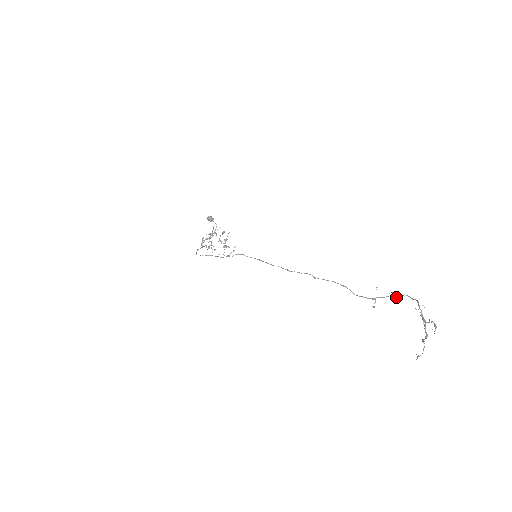
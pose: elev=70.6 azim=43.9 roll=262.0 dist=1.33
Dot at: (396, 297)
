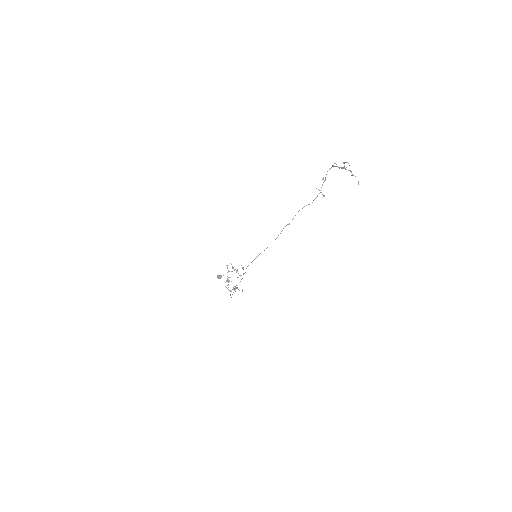
Dot at: (325, 178)
